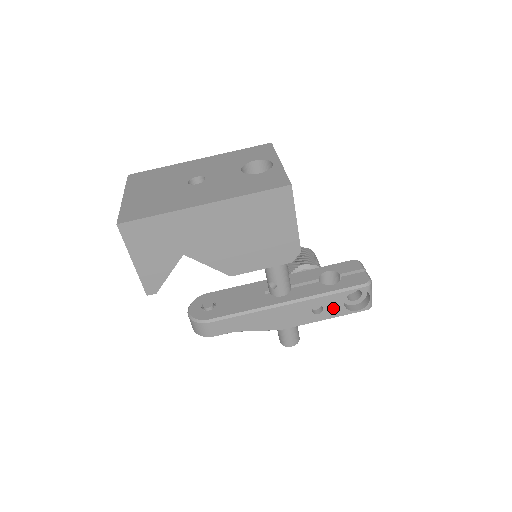
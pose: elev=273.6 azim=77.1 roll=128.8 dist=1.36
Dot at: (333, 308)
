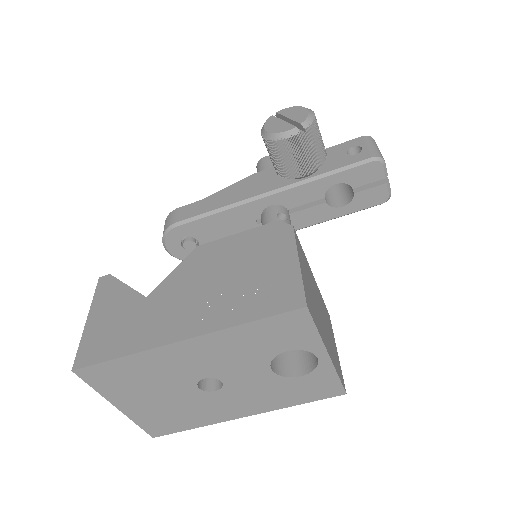
Dot at: occluded
